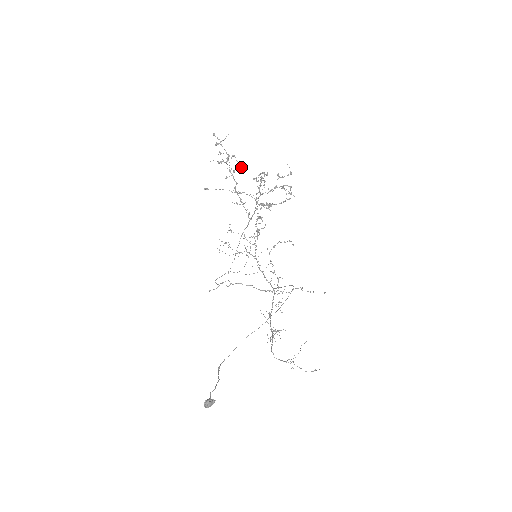
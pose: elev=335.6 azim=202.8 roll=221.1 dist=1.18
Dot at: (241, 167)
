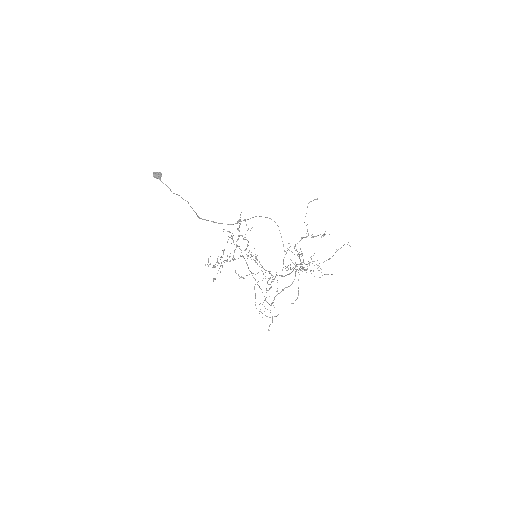
Dot at: occluded
